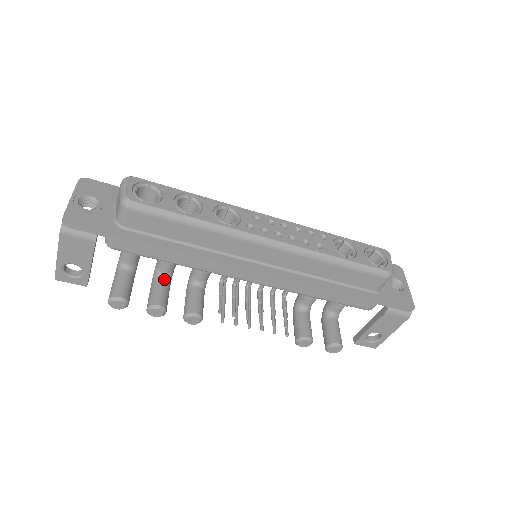
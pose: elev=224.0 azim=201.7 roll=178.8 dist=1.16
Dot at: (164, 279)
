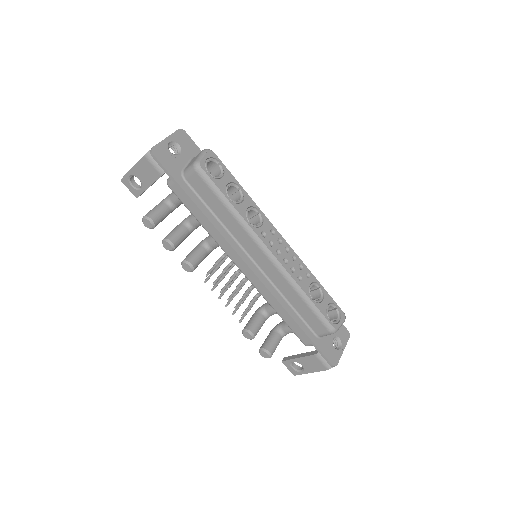
Dot at: (188, 228)
